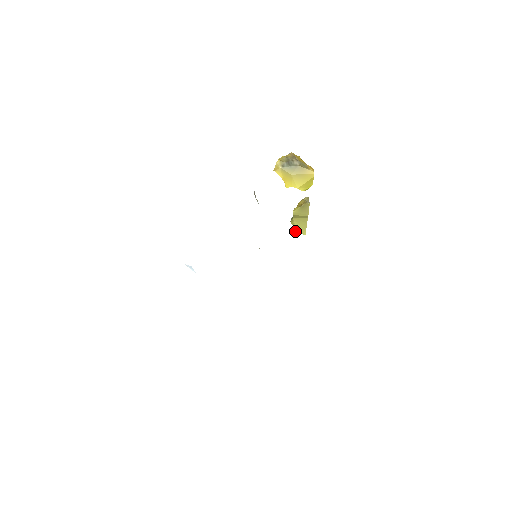
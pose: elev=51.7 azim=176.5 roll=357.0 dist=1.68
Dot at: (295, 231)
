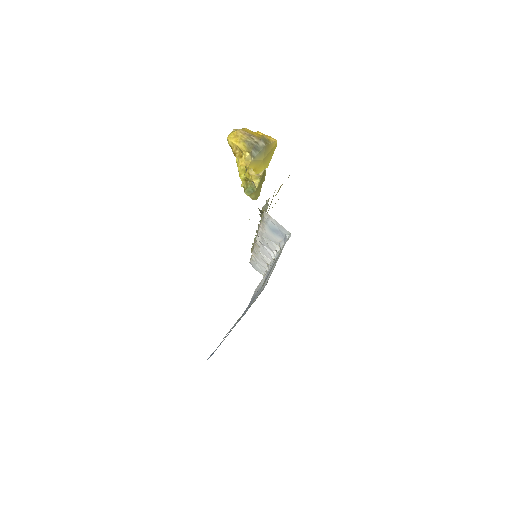
Dot at: occluded
